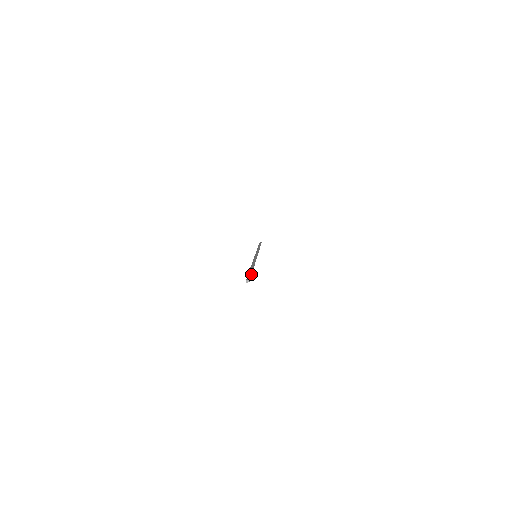
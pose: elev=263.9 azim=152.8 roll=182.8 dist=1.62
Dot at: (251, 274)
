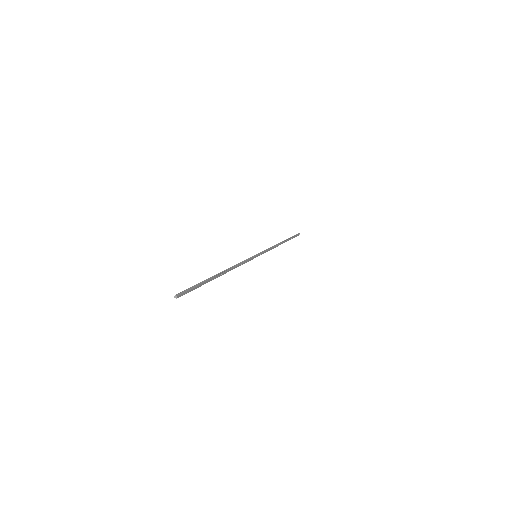
Dot at: (198, 285)
